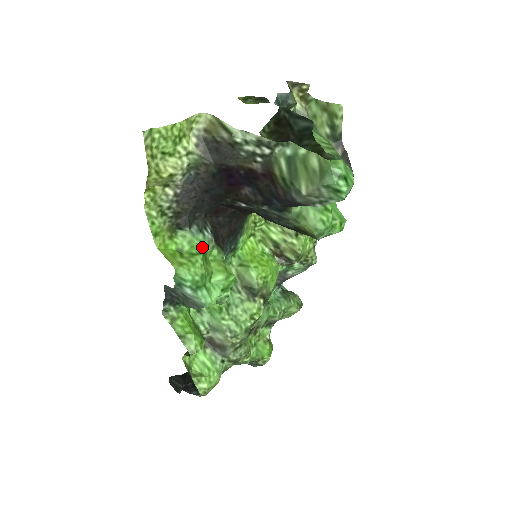
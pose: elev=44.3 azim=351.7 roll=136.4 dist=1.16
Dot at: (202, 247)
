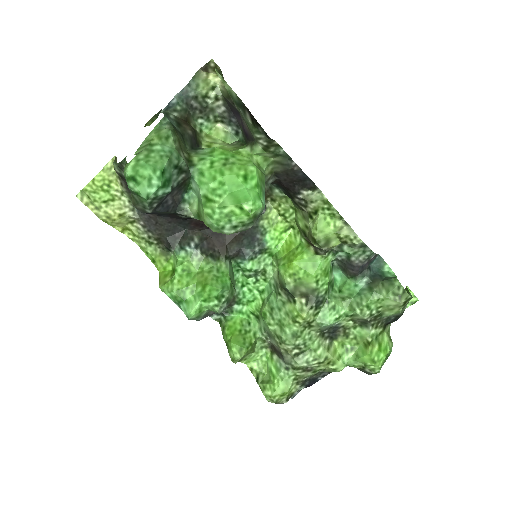
Dot at: (180, 264)
